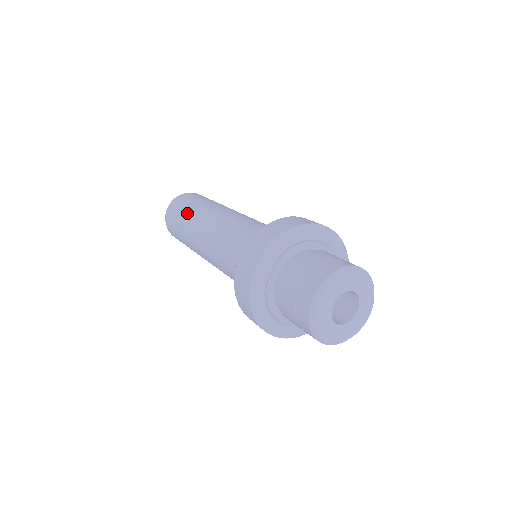
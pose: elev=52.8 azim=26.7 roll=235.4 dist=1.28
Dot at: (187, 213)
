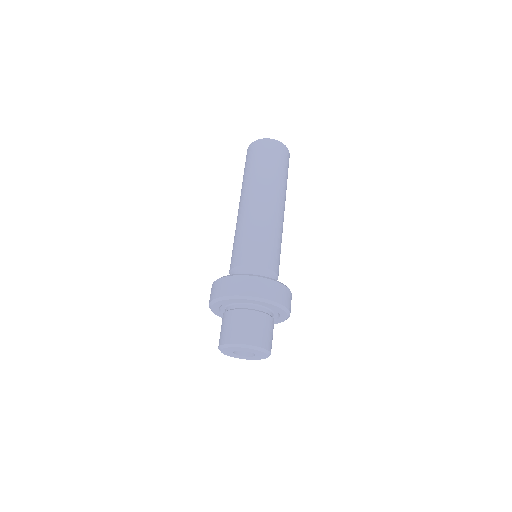
Dot at: (247, 175)
